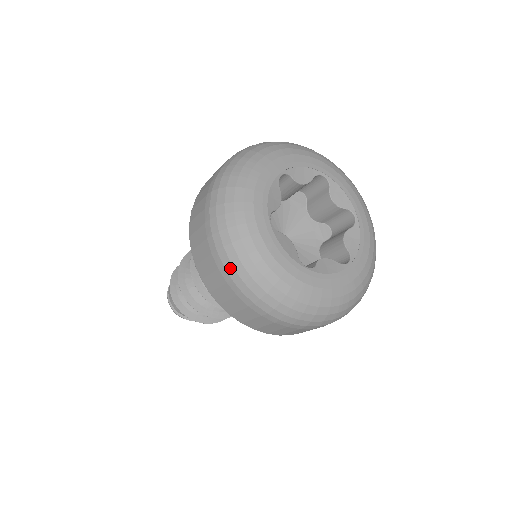
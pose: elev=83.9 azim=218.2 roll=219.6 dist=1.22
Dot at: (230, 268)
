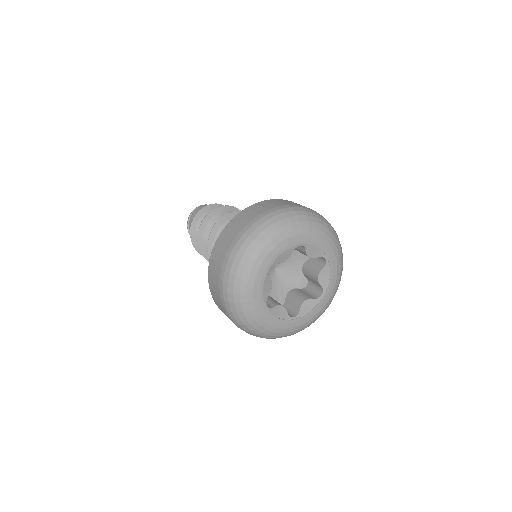
Dot at: (227, 275)
